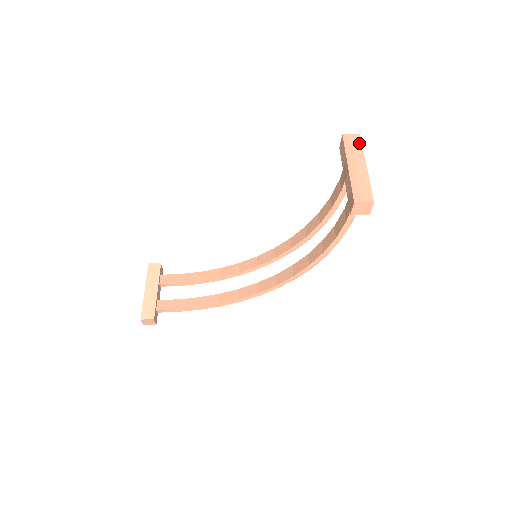
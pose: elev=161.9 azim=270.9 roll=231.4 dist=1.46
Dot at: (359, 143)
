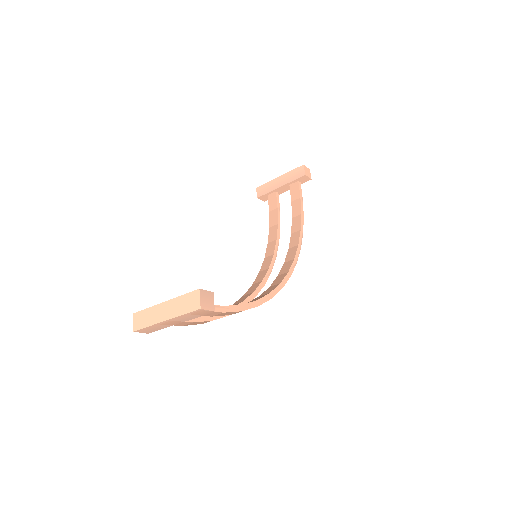
Dot at: occluded
